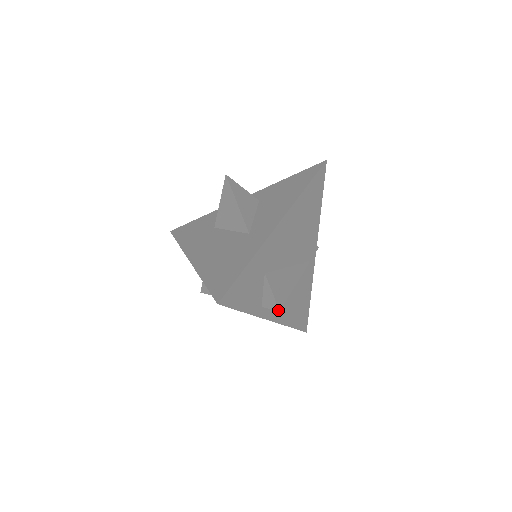
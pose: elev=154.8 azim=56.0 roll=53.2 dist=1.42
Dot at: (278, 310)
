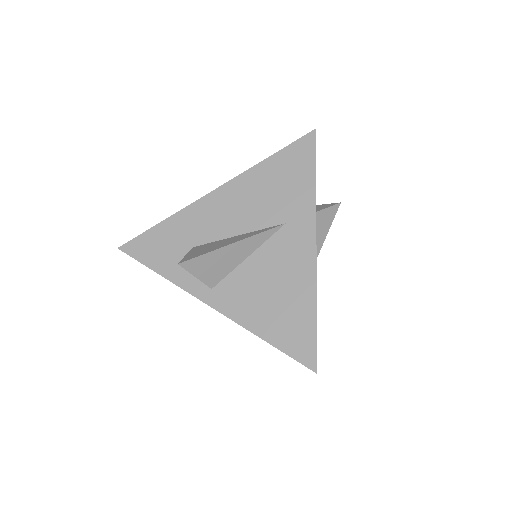
Dot at: (339, 203)
